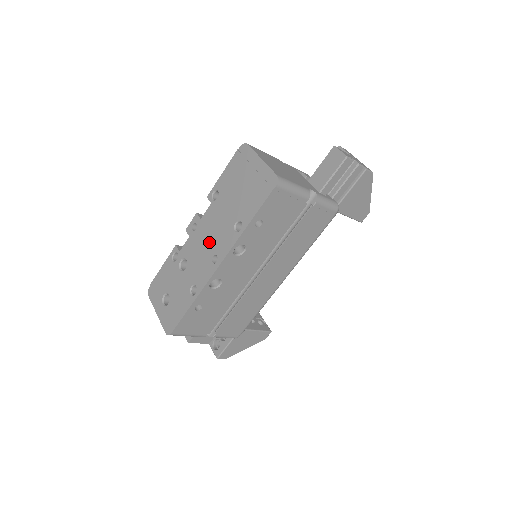
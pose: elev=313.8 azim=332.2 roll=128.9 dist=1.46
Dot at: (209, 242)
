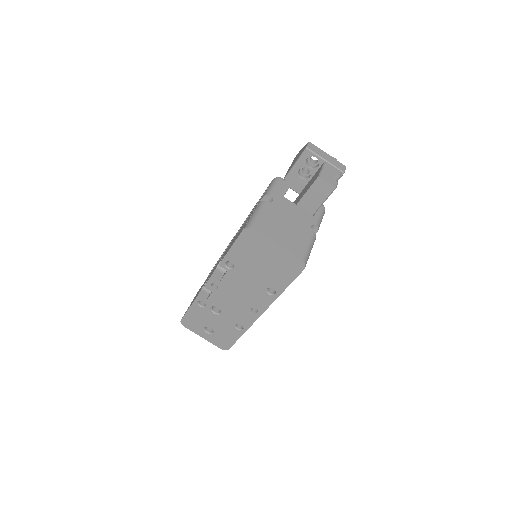
Dot at: (241, 299)
